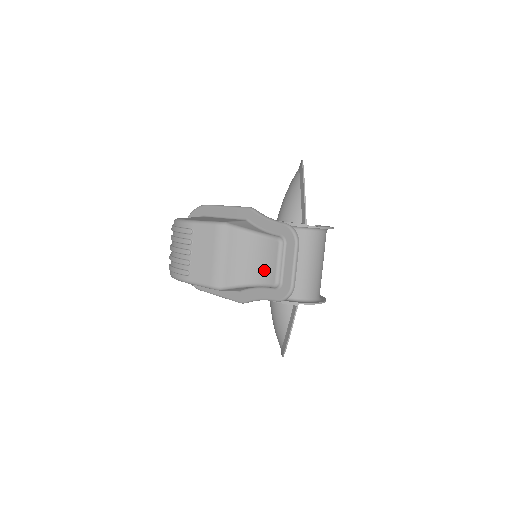
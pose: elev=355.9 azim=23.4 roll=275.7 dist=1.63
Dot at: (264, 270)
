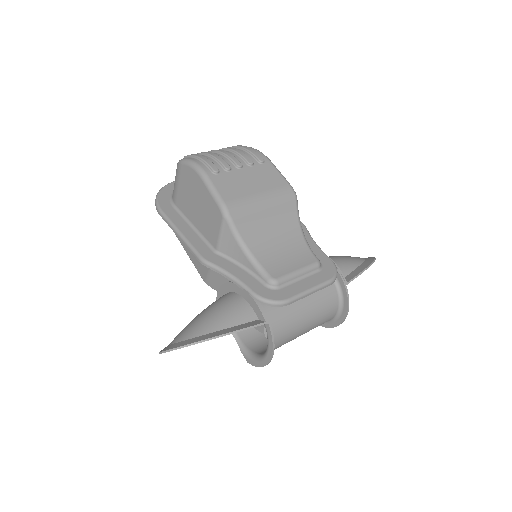
Dot at: (277, 260)
